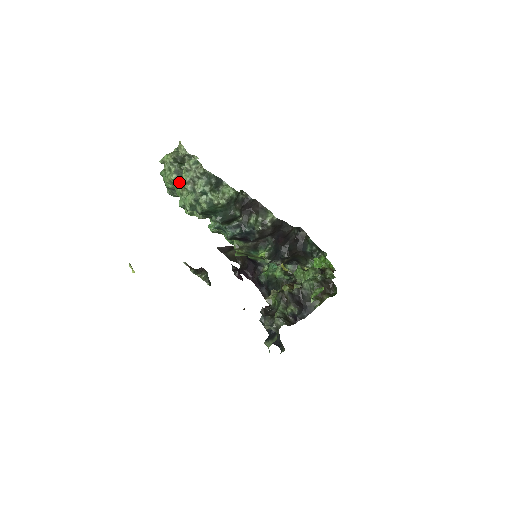
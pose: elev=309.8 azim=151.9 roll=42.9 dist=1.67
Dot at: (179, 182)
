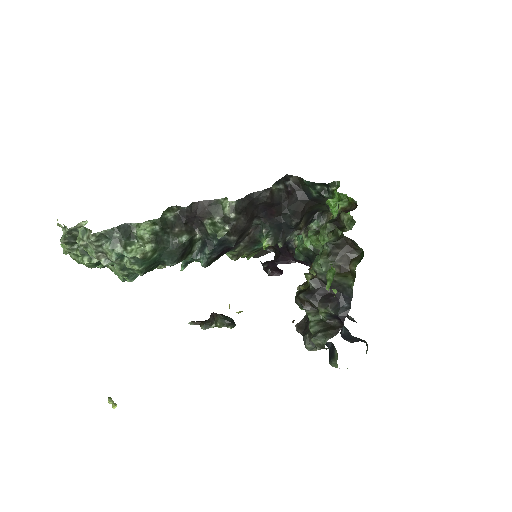
Dot at: (96, 261)
